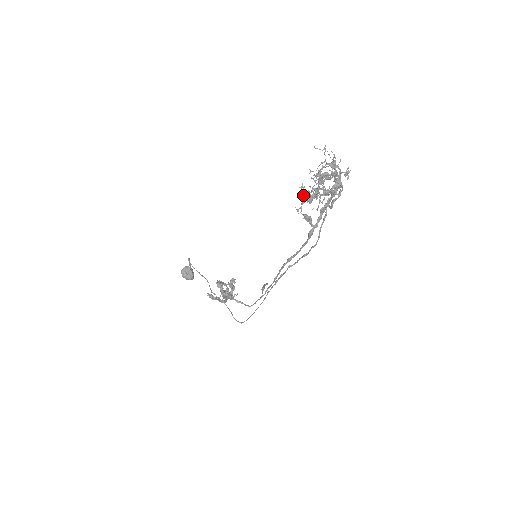
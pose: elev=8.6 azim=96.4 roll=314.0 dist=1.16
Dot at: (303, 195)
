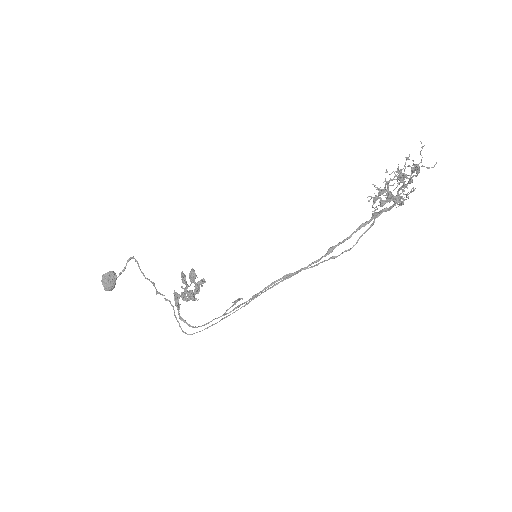
Dot at: occluded
